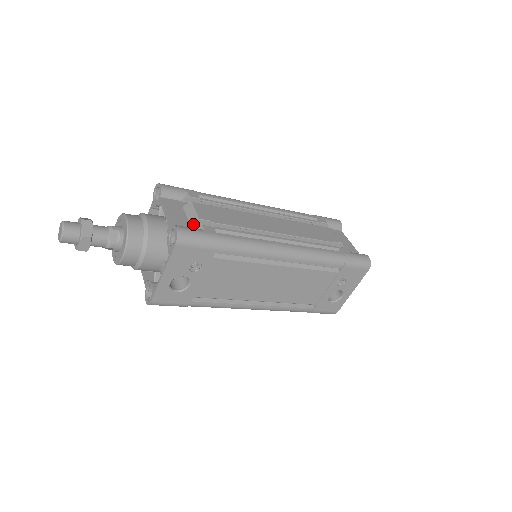
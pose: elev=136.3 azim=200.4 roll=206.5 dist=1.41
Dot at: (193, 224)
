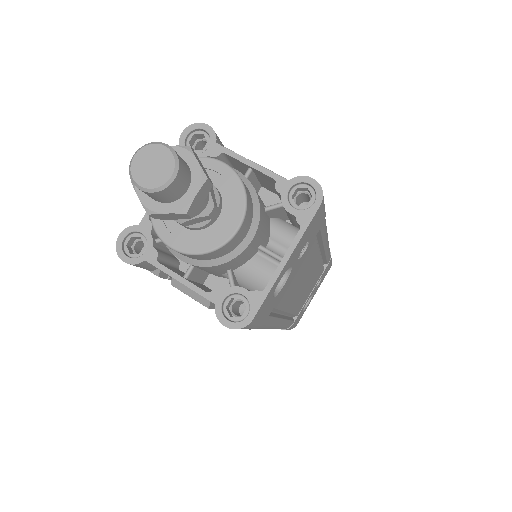
Dot at: occluded
